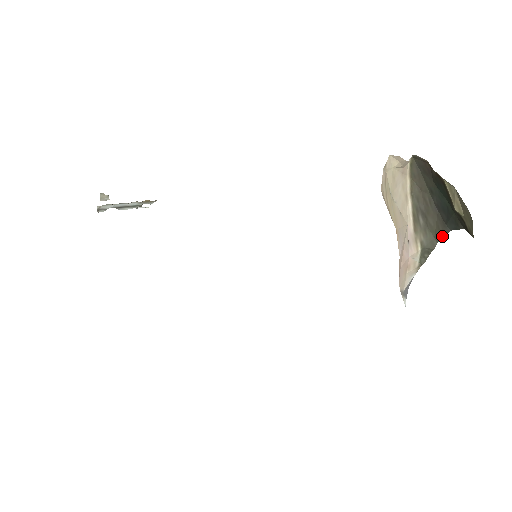
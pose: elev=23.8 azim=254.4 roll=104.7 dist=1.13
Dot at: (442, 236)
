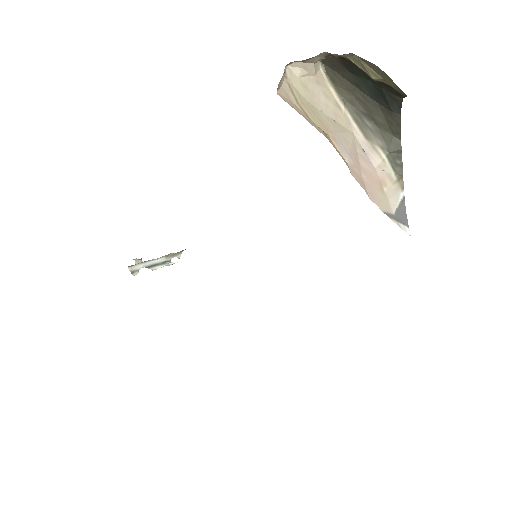
Dot at: (398, 128)
